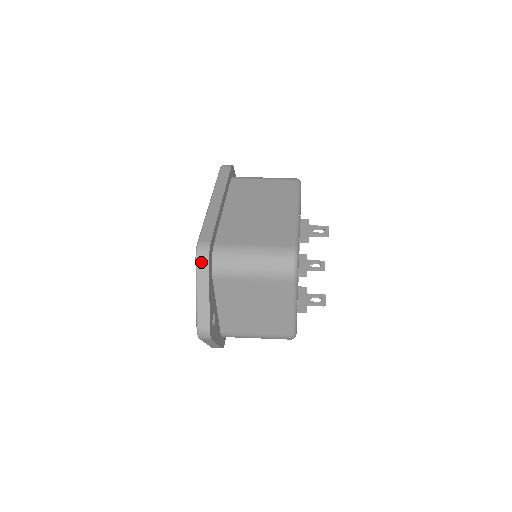
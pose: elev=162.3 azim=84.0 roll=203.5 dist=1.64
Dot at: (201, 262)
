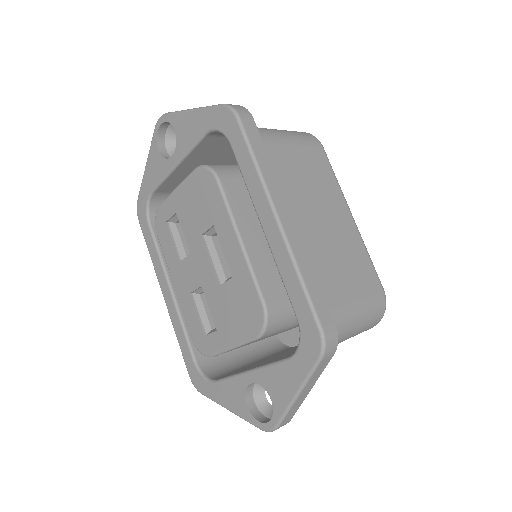
Dot at: (325, 361)
